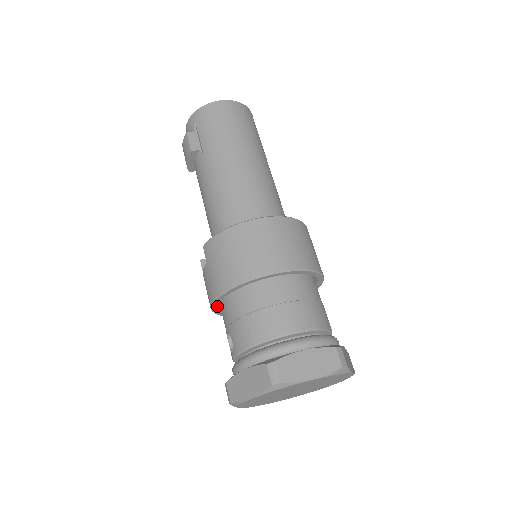
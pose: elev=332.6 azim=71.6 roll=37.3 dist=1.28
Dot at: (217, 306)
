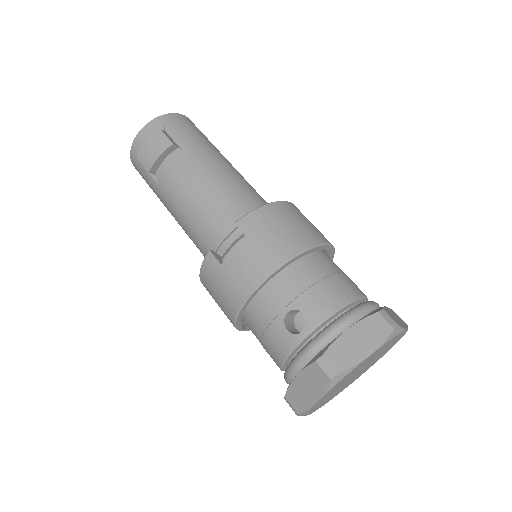
Dot at: (260, 288)
